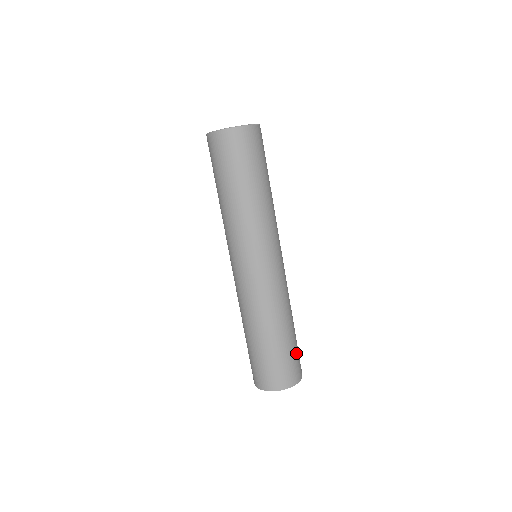
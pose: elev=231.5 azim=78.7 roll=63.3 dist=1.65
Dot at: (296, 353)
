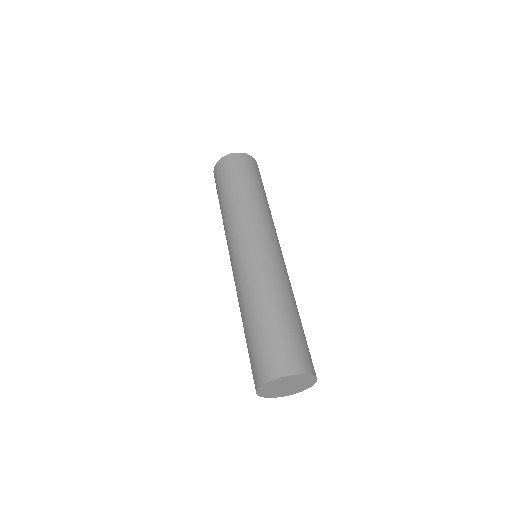
Dot at: (303, 341)
